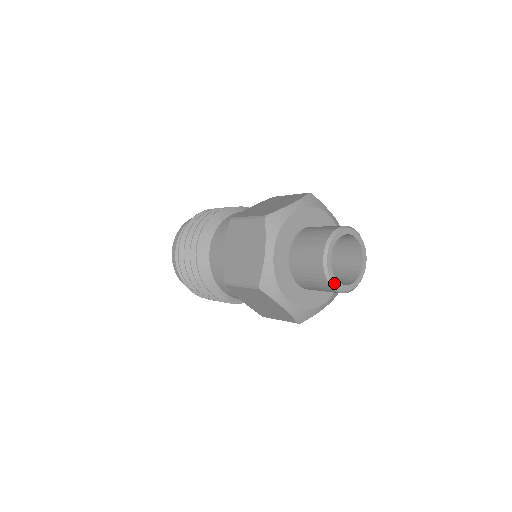
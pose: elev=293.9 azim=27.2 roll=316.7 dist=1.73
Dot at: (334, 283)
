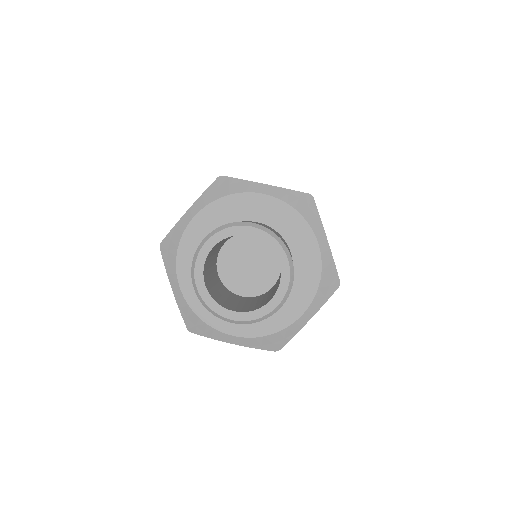
Dot at: (228, 317)
